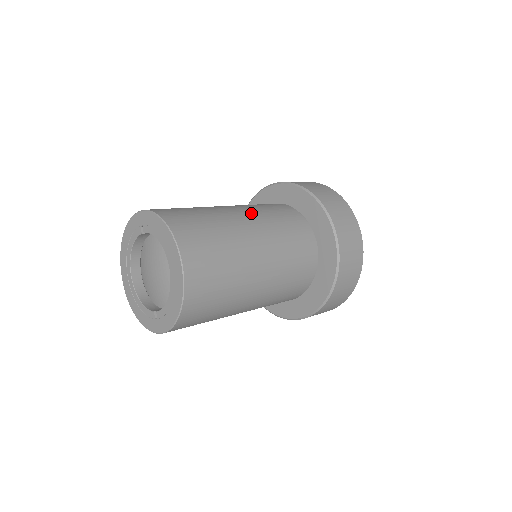
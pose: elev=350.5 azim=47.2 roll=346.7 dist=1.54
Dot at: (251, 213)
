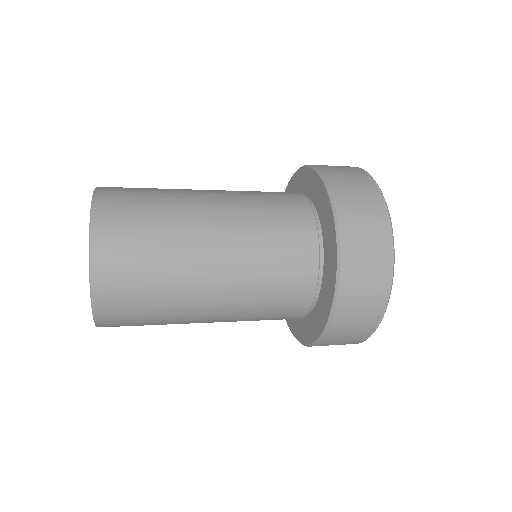
Dot at: occluded
